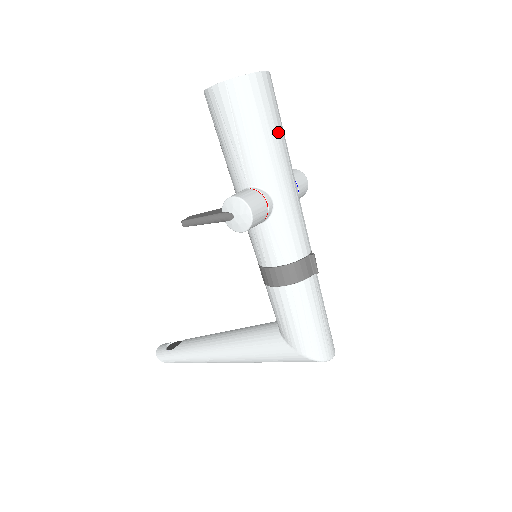
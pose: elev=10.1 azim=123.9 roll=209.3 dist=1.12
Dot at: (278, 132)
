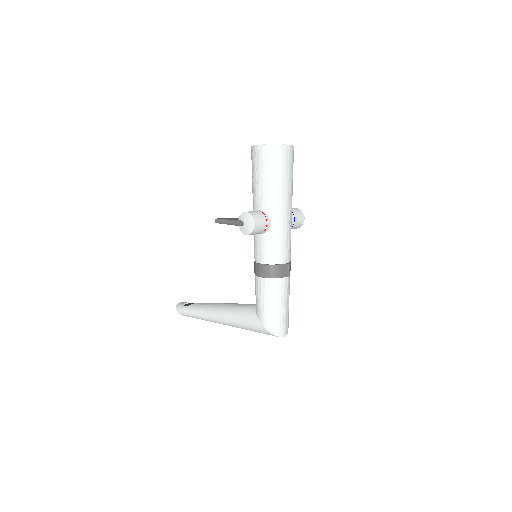
Dot at: (287, 182)
